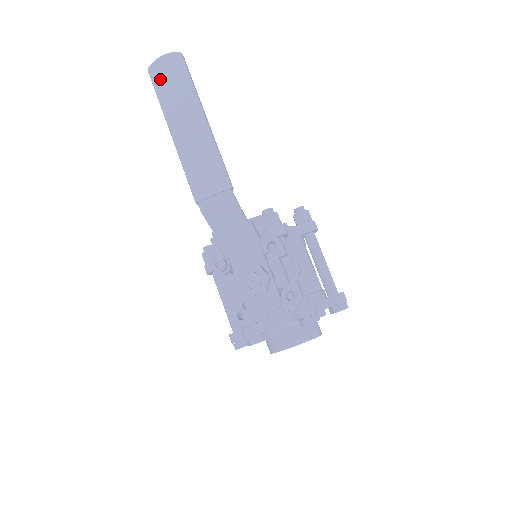
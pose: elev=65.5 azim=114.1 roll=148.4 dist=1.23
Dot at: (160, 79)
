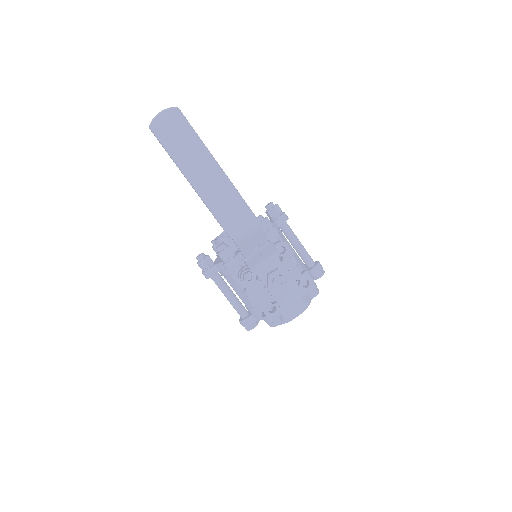
Dot at: (165, 135)
